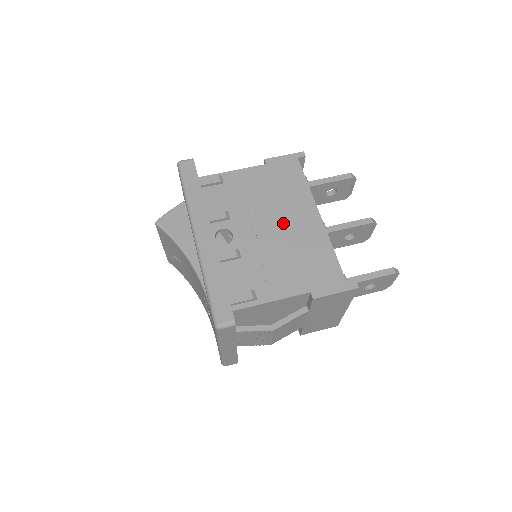
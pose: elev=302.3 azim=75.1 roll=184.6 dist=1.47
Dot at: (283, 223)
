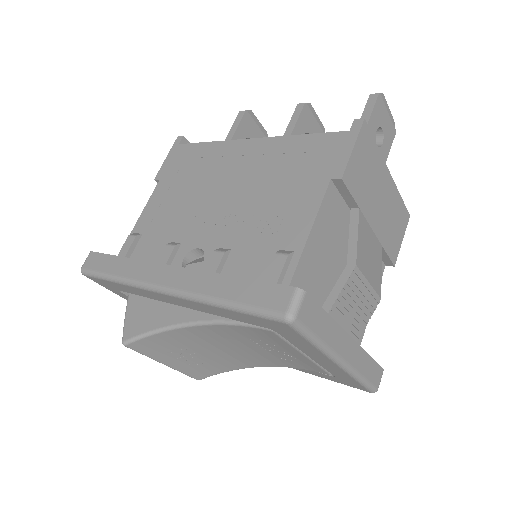
Dot at: (229, 183)
